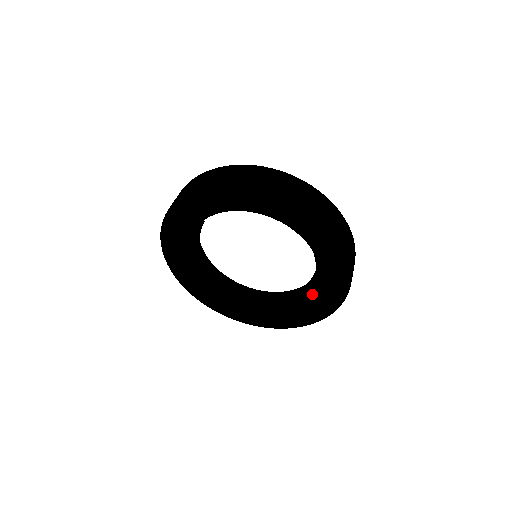
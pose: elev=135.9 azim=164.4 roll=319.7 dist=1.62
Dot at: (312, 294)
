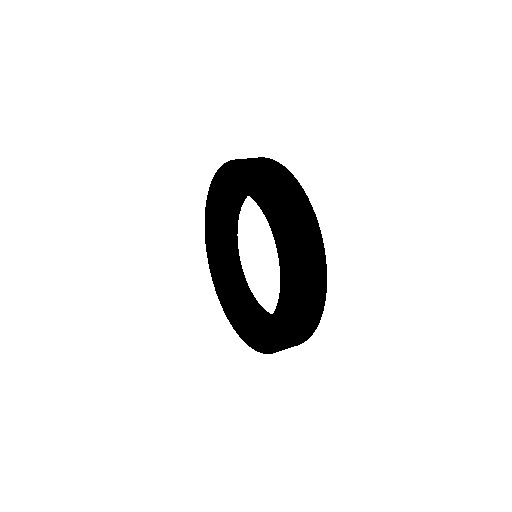
Dot at: (263, 323)
